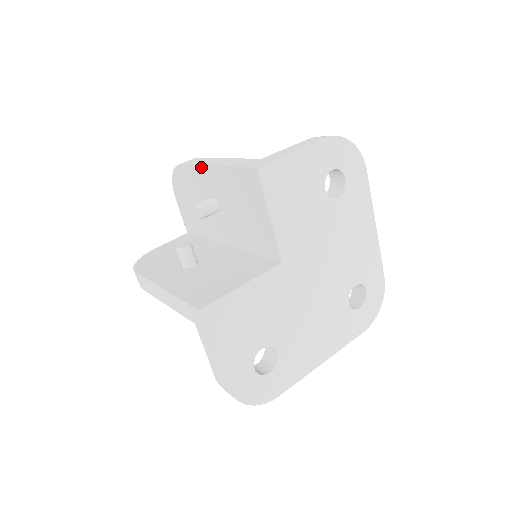
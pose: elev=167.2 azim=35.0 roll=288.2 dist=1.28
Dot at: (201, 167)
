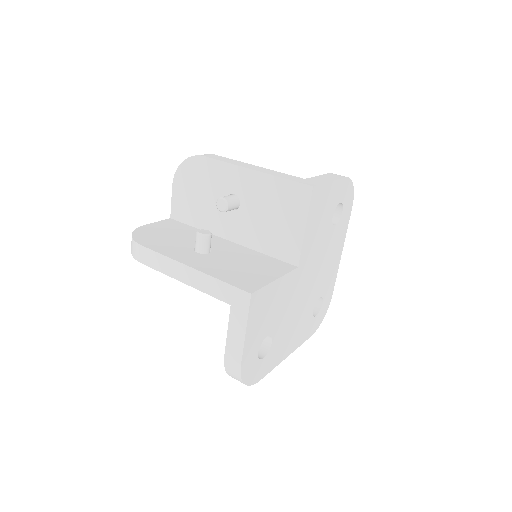
Dot at: (235, 167)
